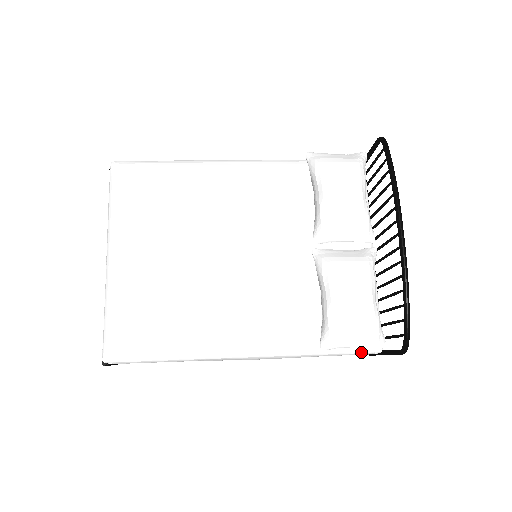
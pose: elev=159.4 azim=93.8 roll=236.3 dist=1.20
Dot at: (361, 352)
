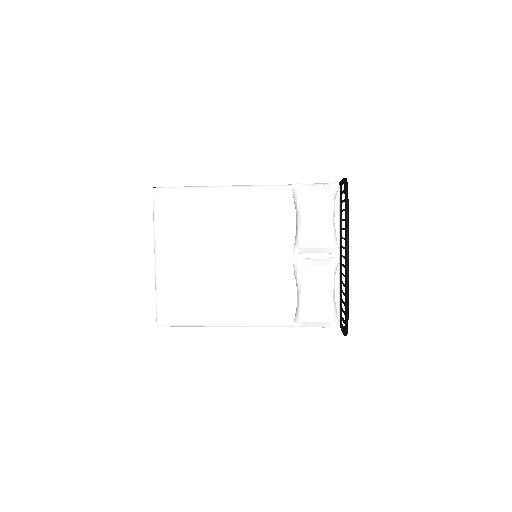
Dot at: (324, 327)
